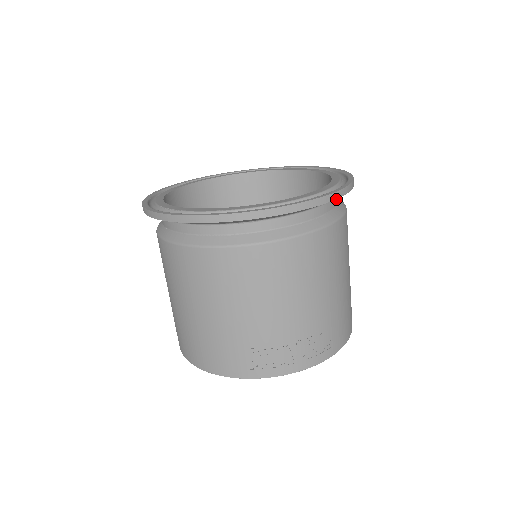
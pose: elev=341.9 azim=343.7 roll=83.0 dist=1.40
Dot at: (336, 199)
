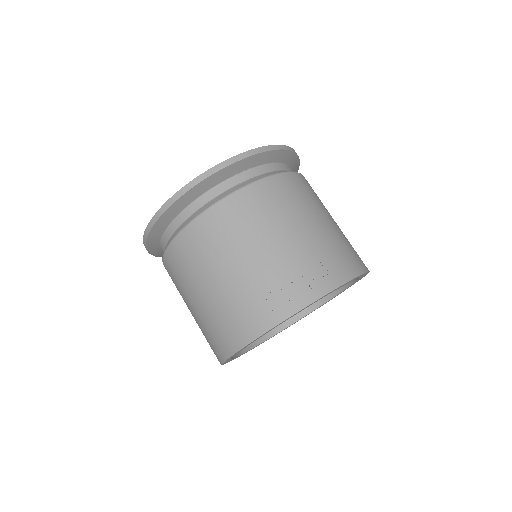
Dot at: (282, 166)
